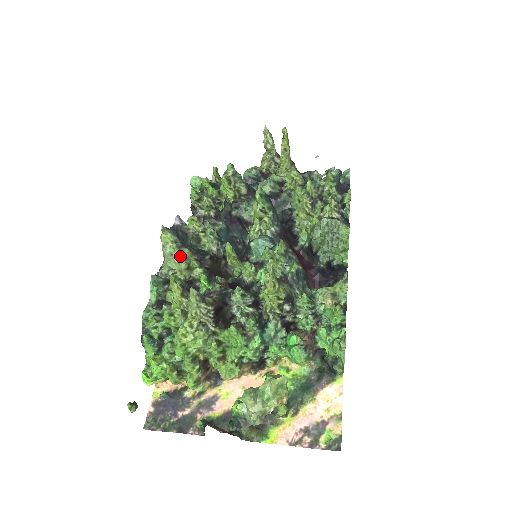
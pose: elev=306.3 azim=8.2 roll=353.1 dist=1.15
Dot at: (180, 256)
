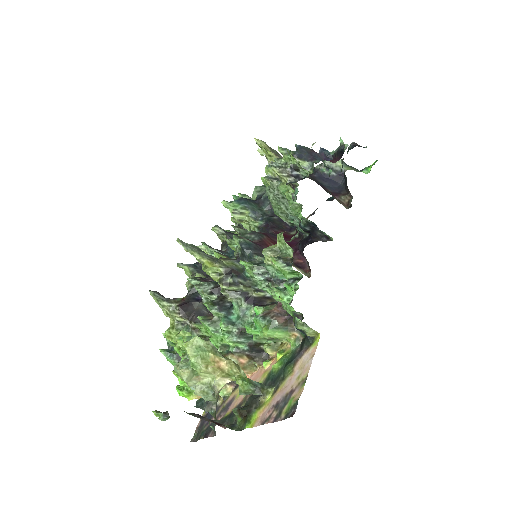
Dot at: occluded
